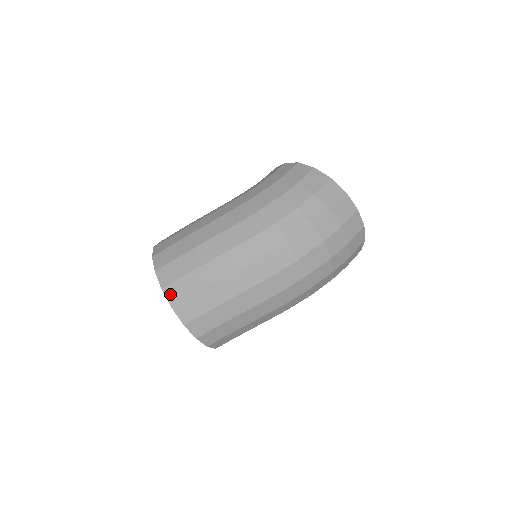
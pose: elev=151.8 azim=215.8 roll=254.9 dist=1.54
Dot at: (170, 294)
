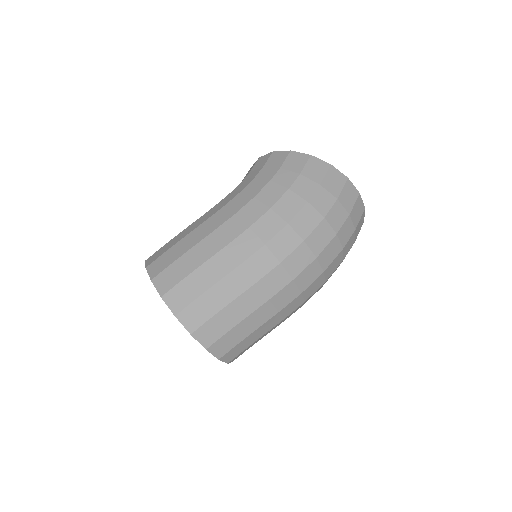
Dot at: (186, 320)
